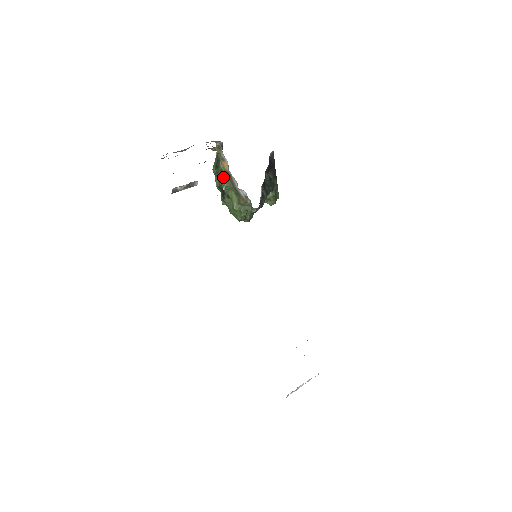
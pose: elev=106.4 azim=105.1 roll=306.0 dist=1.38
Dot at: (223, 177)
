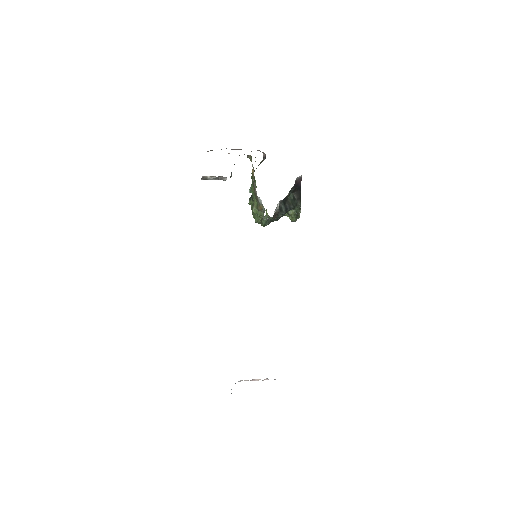
Dot at: (252, 182)
